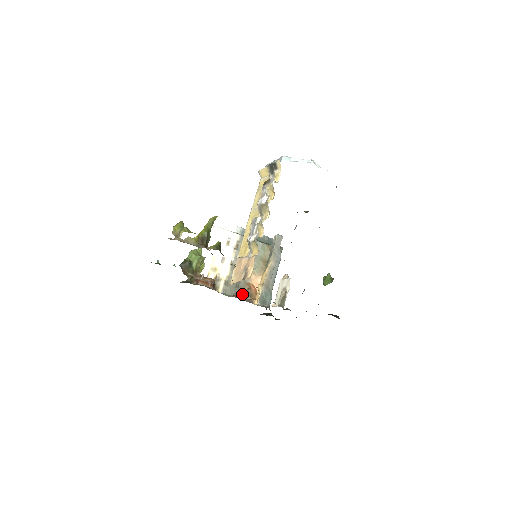
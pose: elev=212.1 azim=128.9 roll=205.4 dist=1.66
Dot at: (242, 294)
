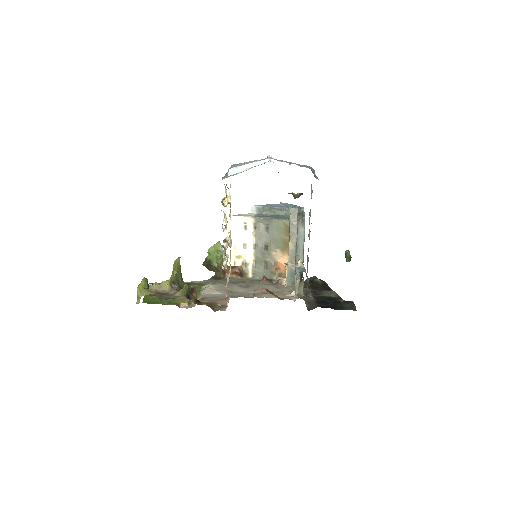
Dot at: (272, 275)
